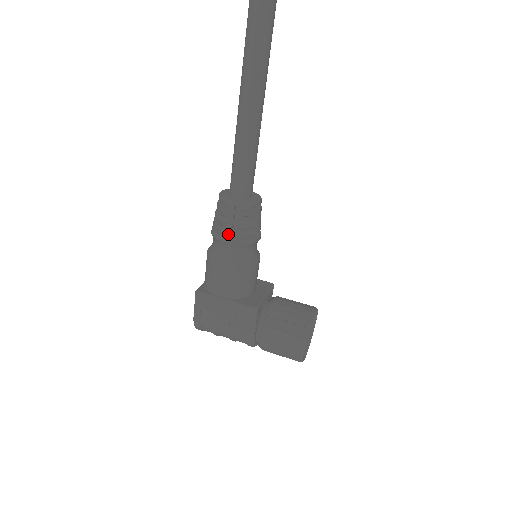
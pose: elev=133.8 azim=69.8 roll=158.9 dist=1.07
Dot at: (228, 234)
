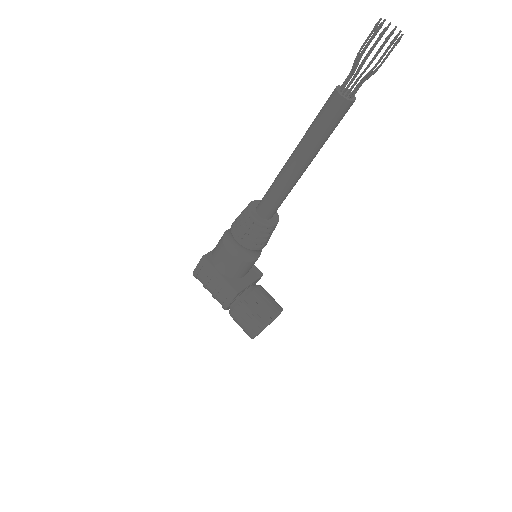
Dot at: (240, 237)
